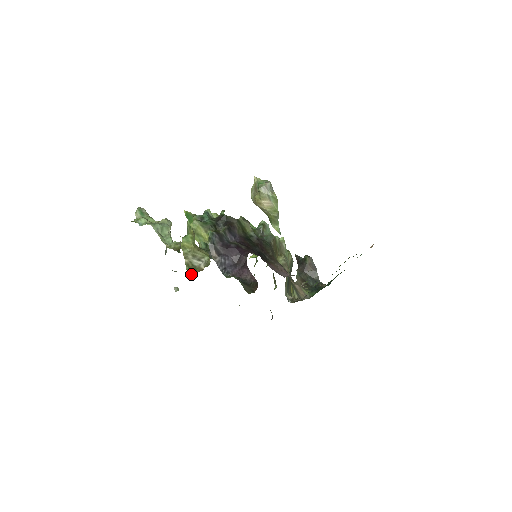
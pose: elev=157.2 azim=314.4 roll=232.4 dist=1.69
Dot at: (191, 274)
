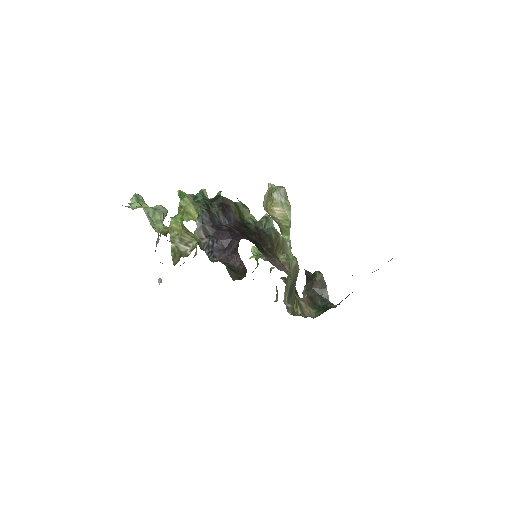
Dot at: (176, 261)
